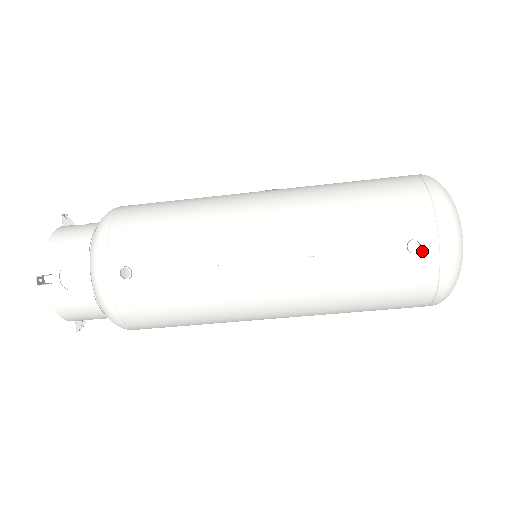
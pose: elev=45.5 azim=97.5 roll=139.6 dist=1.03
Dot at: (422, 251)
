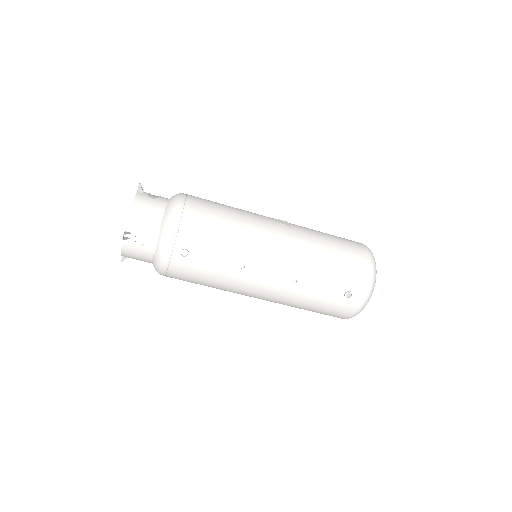
Dot at: (351, 298)
